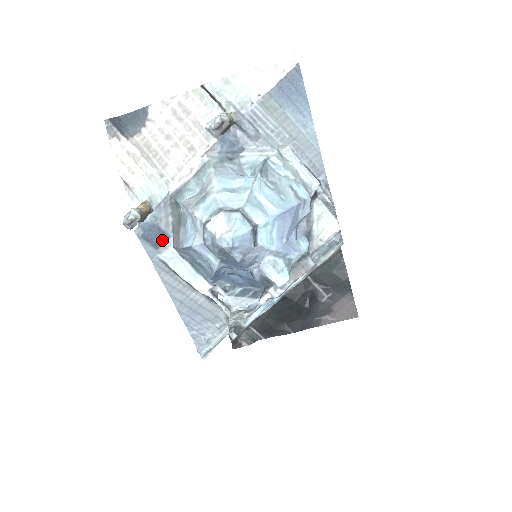
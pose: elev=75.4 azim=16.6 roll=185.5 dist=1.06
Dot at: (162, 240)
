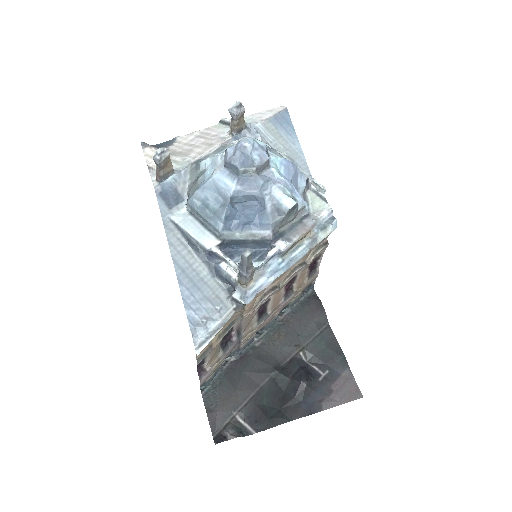
Dot at: (176, 202)
